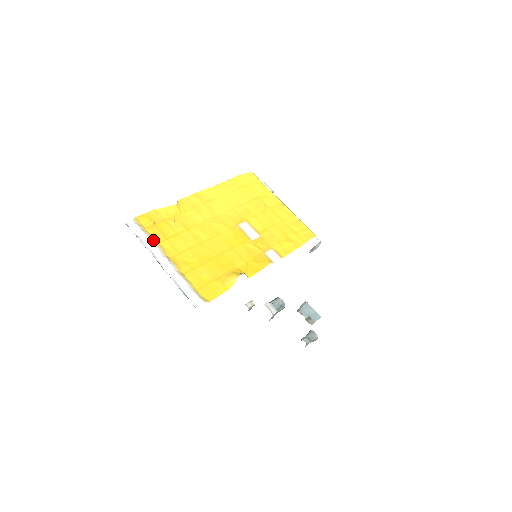
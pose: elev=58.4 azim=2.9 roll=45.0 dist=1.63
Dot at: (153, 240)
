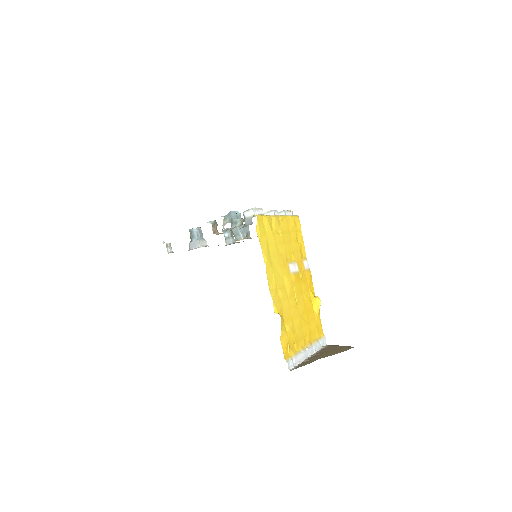
Dot at: (298, 353)
